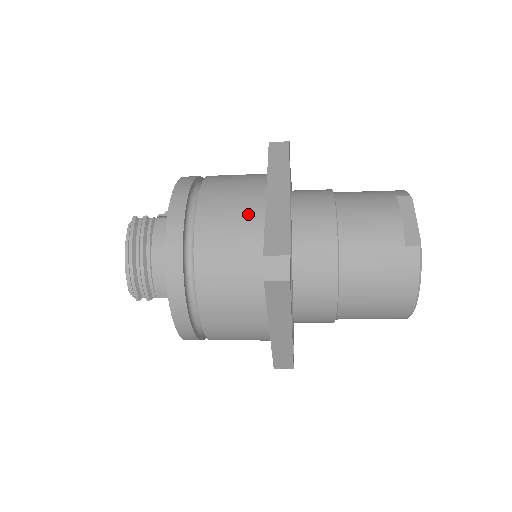
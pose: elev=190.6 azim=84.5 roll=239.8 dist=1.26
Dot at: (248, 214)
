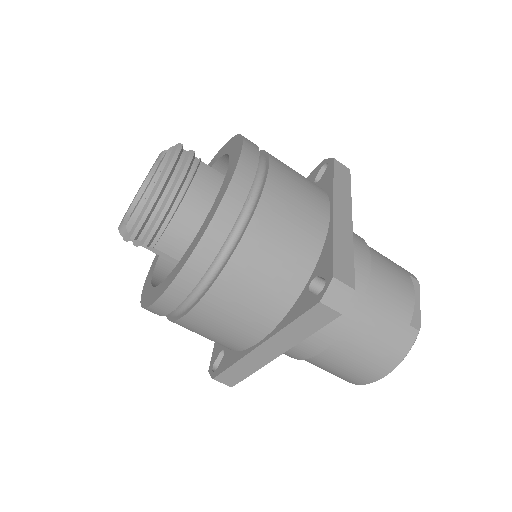
Dot at: (313, 221)
